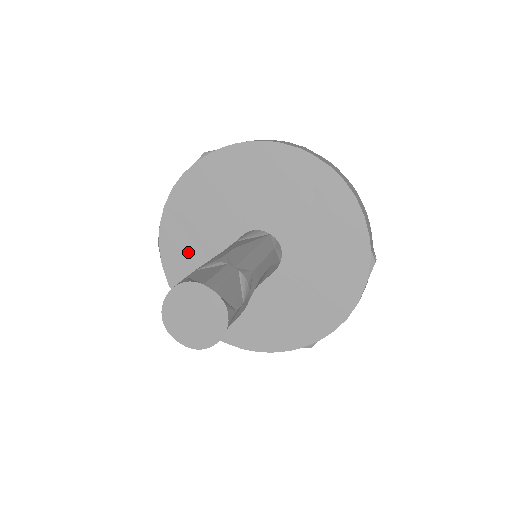
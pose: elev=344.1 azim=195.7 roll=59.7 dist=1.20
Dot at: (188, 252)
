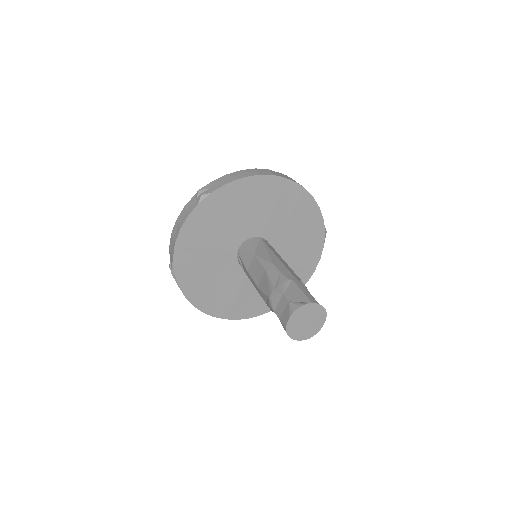
Dot at: (200, 271)
